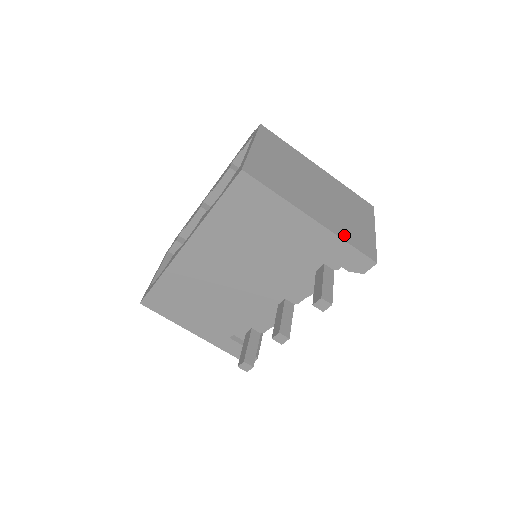
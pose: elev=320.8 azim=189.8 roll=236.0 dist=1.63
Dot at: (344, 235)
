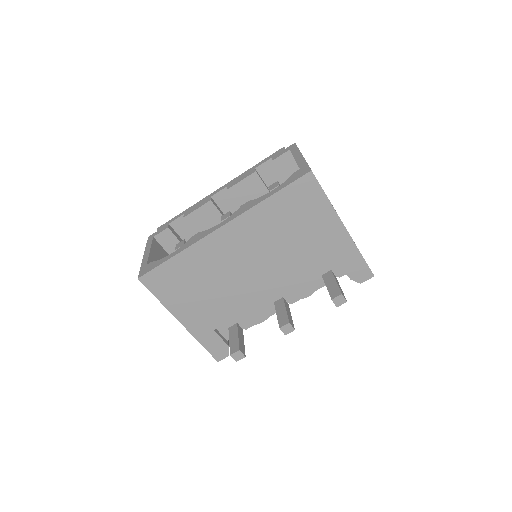
Dot at: occluded
